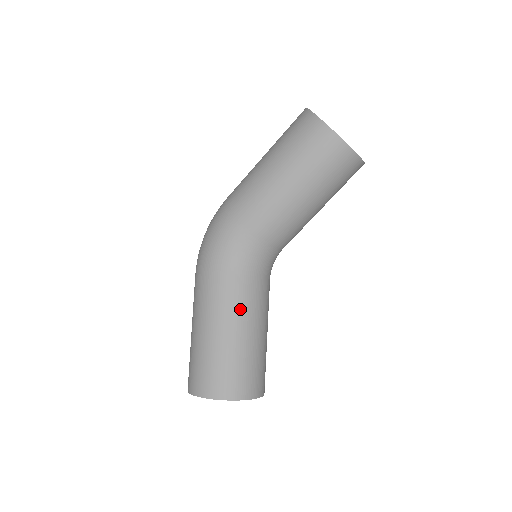
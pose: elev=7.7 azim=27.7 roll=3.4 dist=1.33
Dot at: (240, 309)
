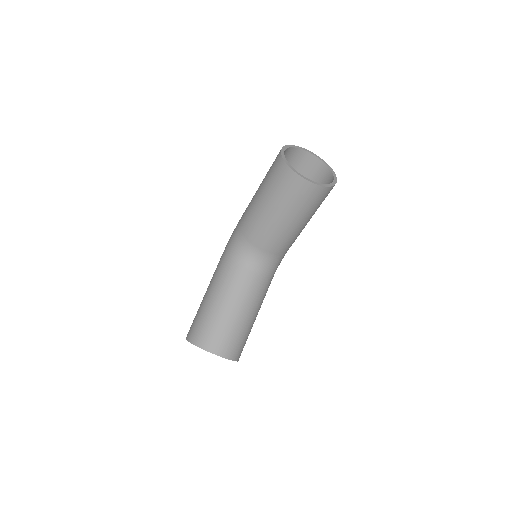
Dot at: (221, 285)
